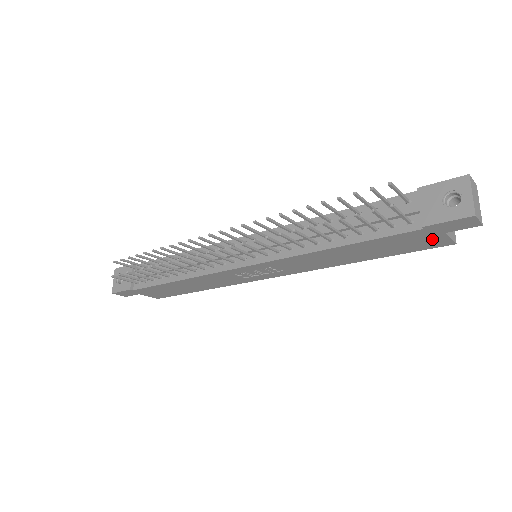
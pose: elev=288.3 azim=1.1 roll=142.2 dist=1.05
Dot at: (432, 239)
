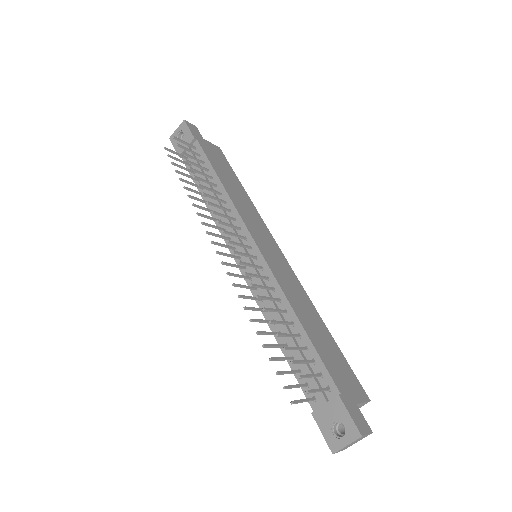
Dot at: occluded
